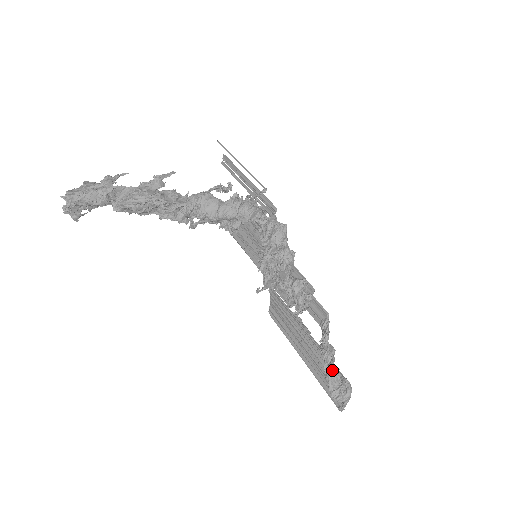
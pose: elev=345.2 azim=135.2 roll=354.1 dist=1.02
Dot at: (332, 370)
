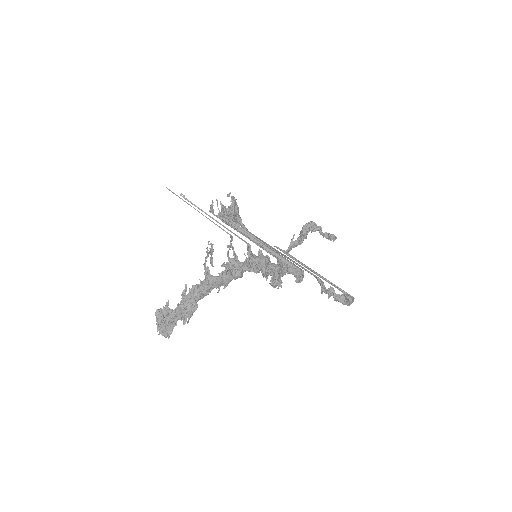
Dot at: (337, 296)
